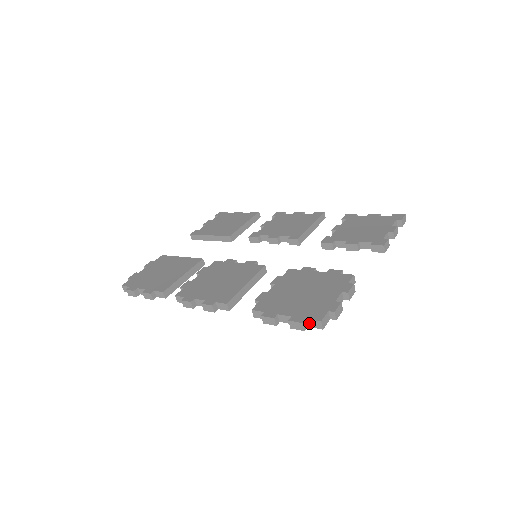
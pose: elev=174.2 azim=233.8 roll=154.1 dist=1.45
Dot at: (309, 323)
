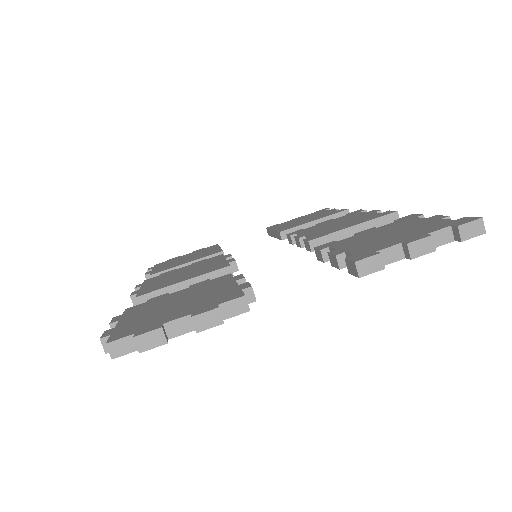
Dot at: occluded
